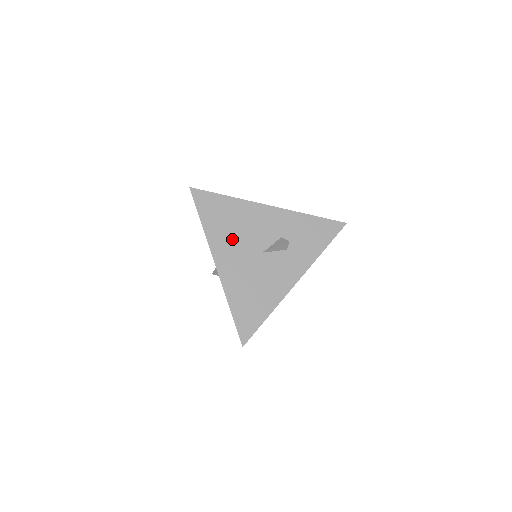
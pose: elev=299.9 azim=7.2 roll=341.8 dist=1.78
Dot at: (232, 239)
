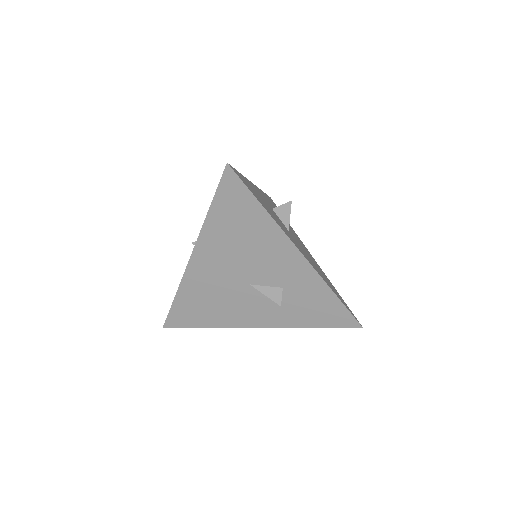
Dot at: (229, 250)
